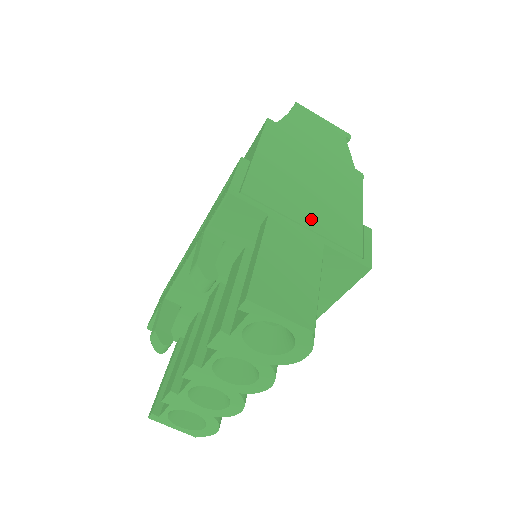
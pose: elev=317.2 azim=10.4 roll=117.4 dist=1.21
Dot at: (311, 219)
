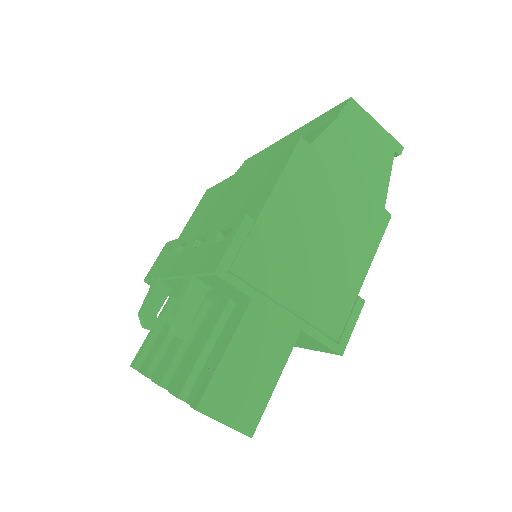
Dot at: (299, 298)
